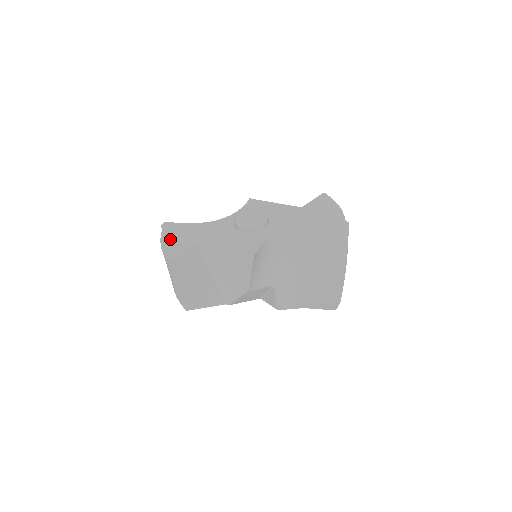
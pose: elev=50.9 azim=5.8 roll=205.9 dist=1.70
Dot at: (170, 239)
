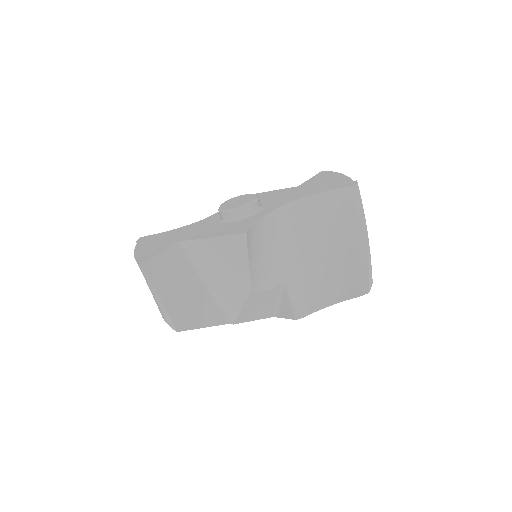
Dot at: (145, 247)
